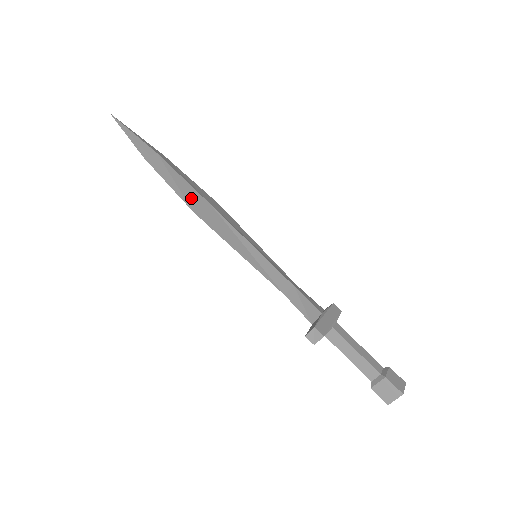
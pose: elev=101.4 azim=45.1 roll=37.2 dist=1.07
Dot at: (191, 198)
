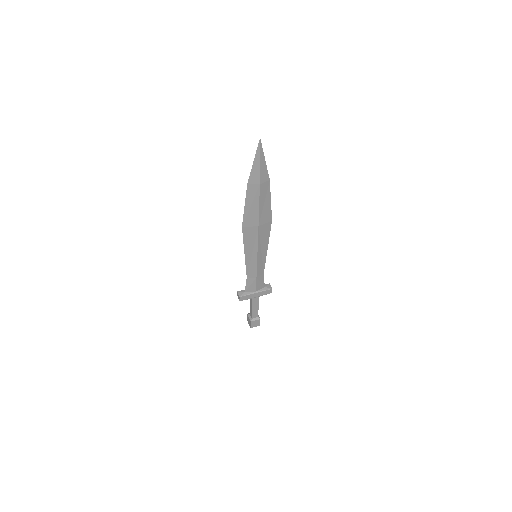
Dot at: (250, 219)
